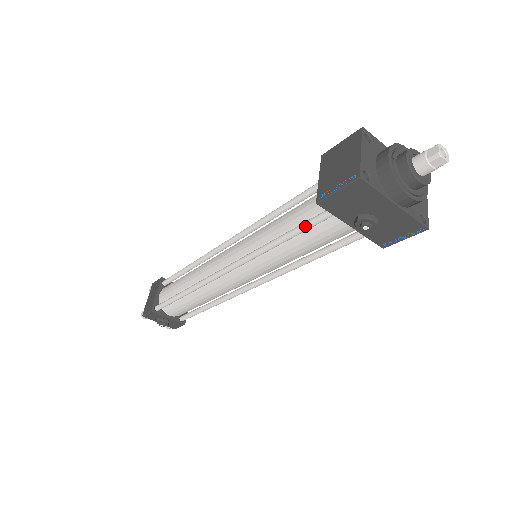
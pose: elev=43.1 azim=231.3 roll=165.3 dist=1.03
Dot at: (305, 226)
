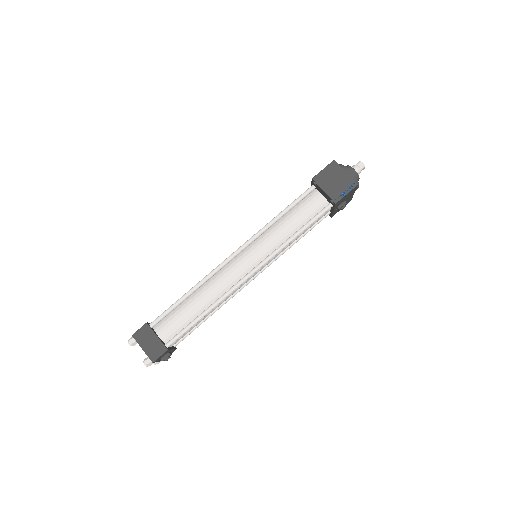
Dot at: (316, 219)
